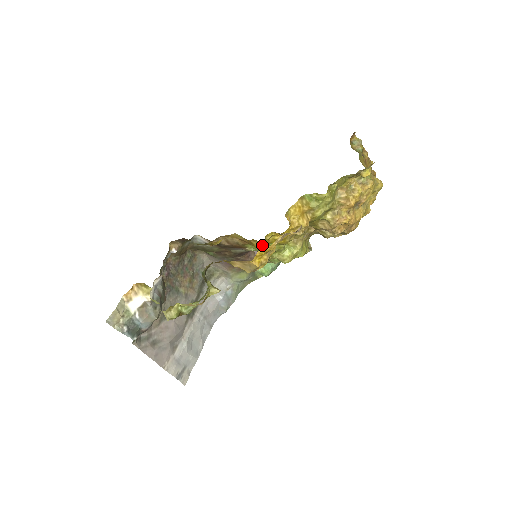
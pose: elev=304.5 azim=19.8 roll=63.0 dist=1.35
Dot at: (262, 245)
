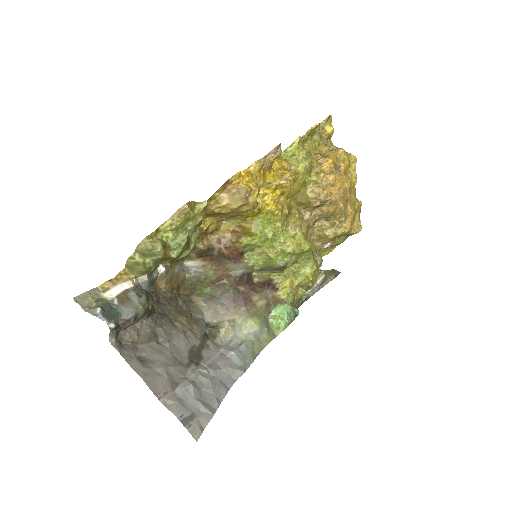
Dot at: (256, 225)
